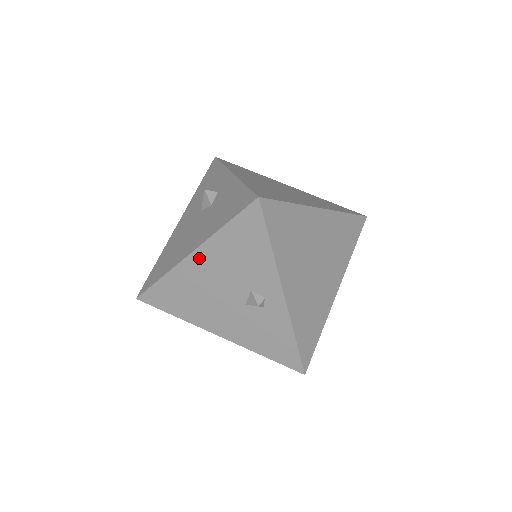
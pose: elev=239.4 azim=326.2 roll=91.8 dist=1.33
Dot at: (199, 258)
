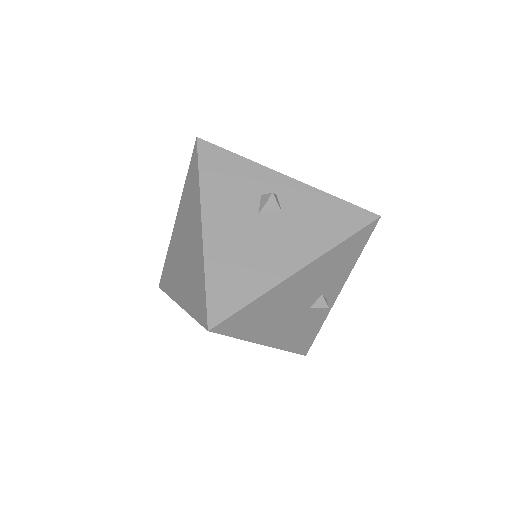
Dot at: (306, 272)
